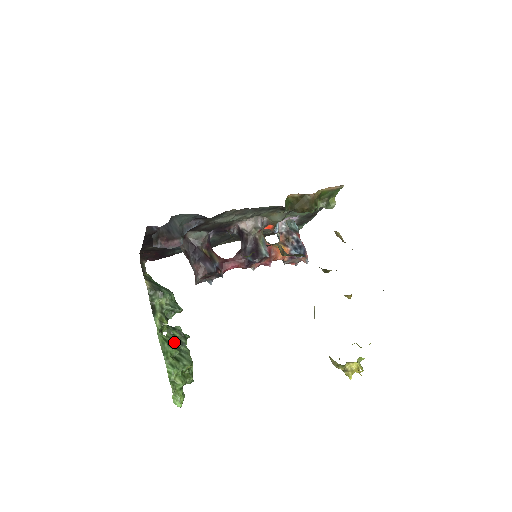
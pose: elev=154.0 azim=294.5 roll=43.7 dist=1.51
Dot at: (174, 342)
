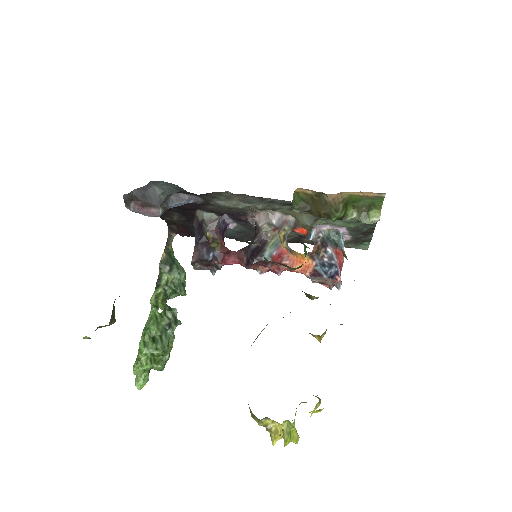
Dot at: (164, 323)
